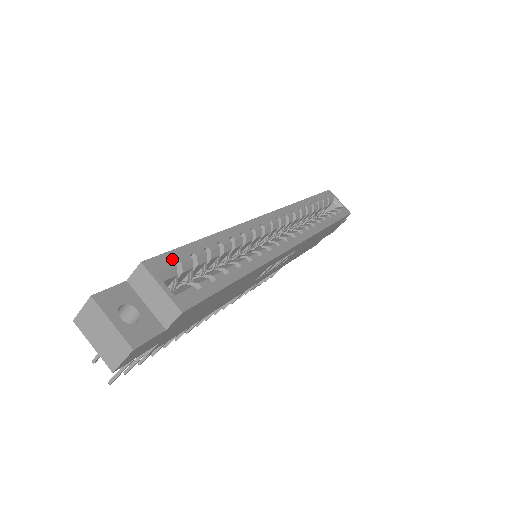
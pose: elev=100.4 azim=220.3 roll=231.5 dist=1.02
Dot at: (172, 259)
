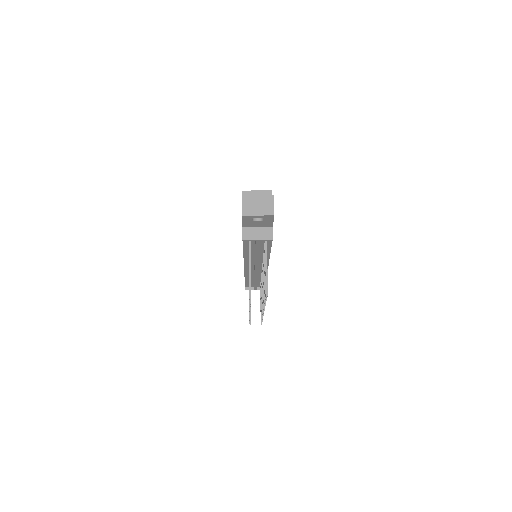
Dot at: occluded
